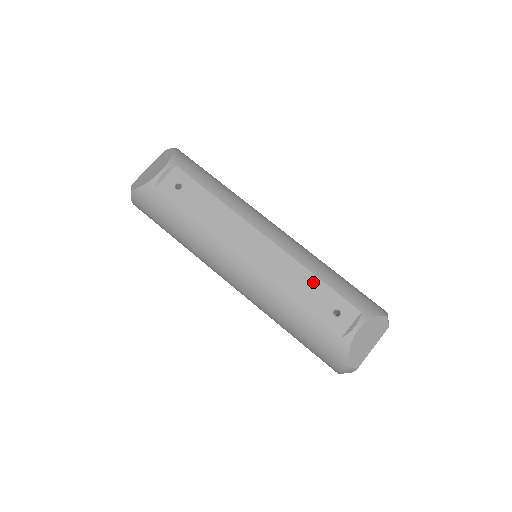
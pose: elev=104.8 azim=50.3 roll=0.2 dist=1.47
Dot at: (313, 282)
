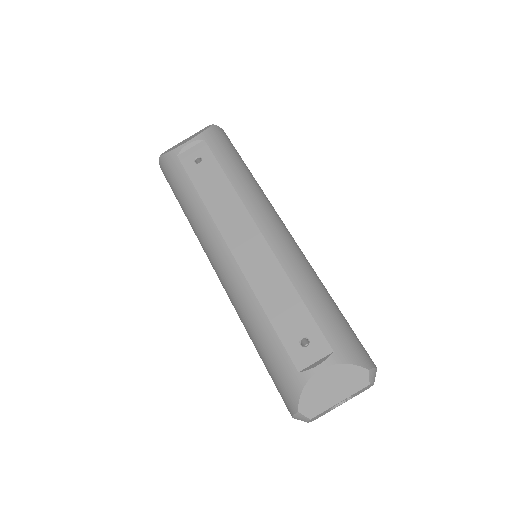
Dot at: (292, 298)
